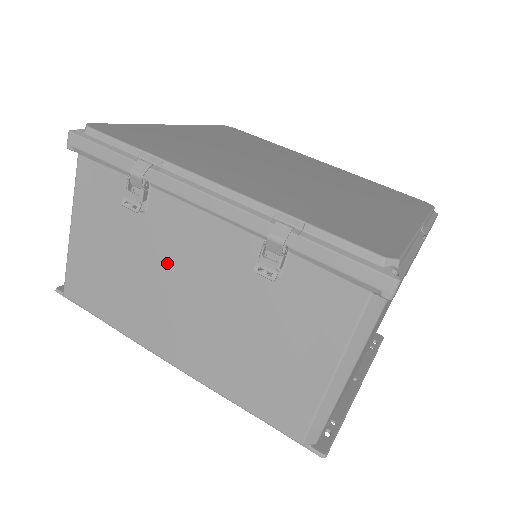
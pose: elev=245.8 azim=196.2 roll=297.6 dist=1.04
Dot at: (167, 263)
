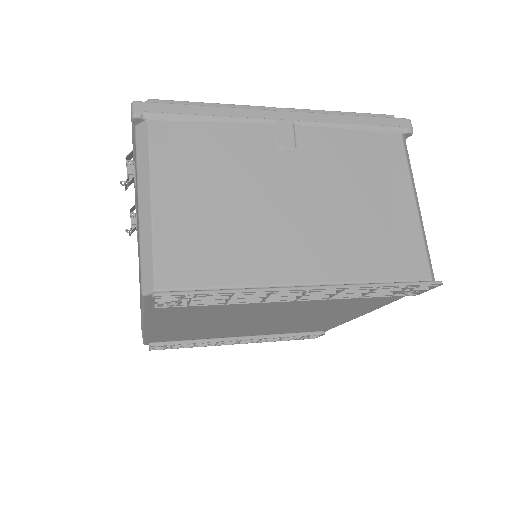
Dot at: occluded
